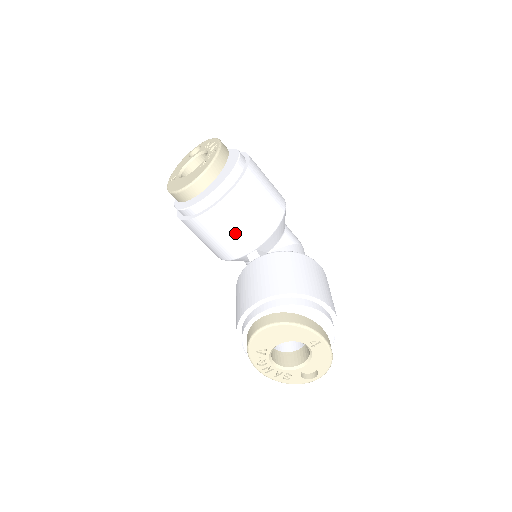
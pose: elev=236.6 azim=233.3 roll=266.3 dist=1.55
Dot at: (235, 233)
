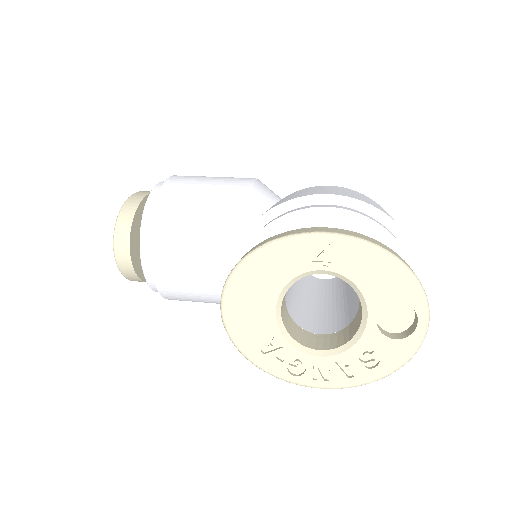
Dot at: (201, 251)
